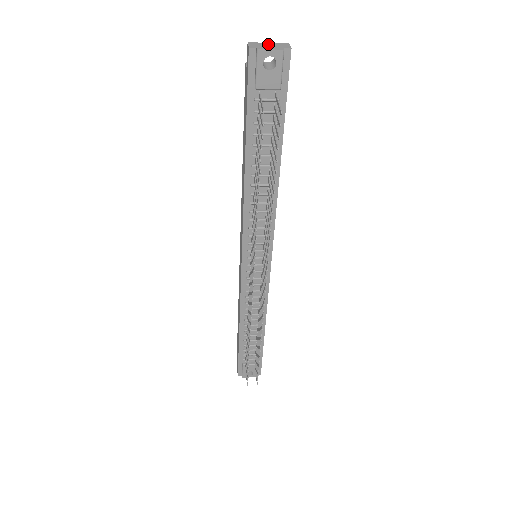
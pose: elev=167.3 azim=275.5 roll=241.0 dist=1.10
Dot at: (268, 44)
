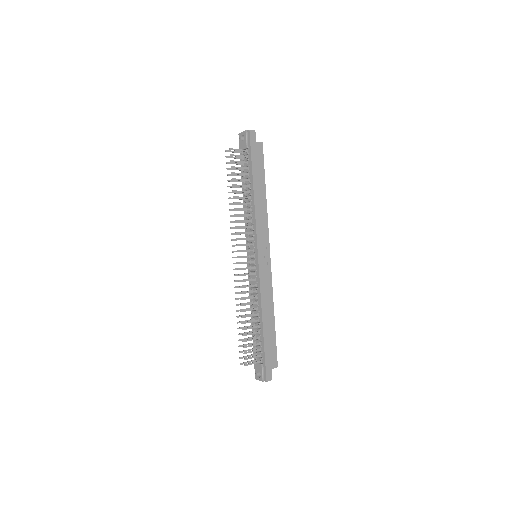
Dot at: occluded
